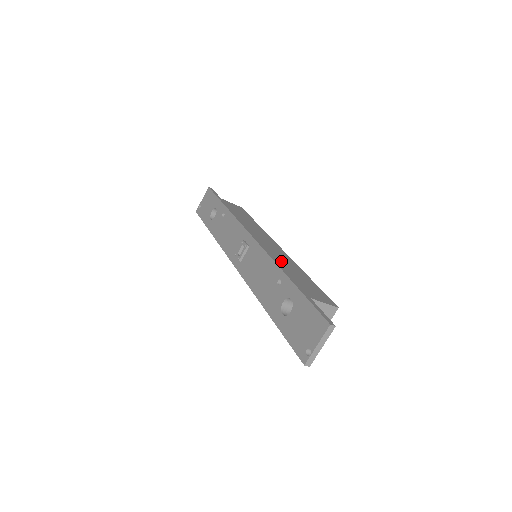
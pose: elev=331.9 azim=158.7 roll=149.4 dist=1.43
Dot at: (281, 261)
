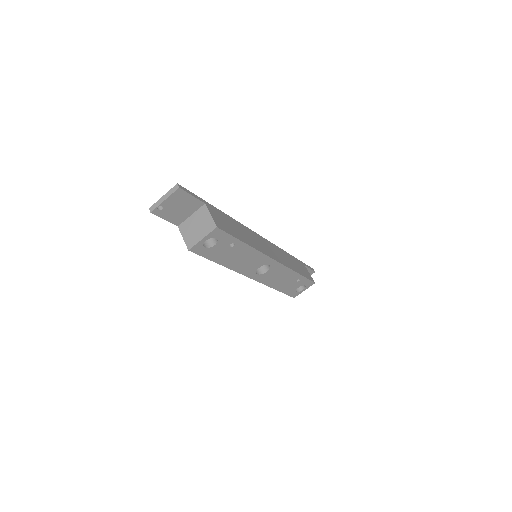
Dot at: (245, 231)
